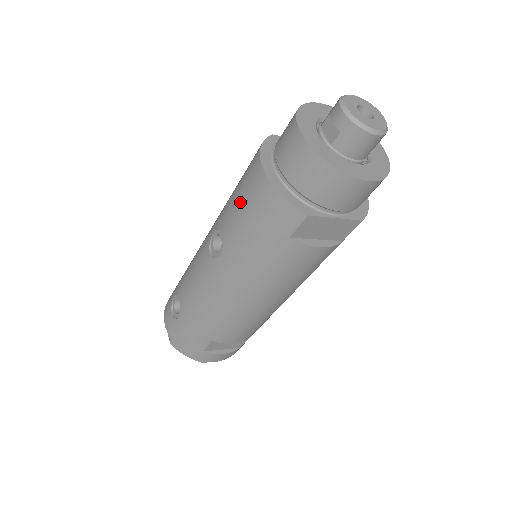
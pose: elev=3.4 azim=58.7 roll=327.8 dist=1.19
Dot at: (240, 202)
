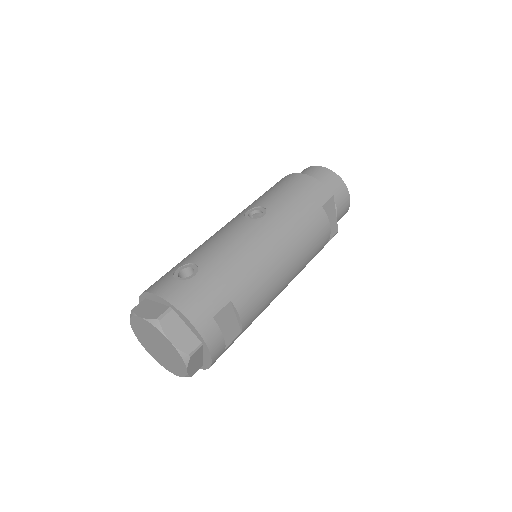
Dot at: (282, 188)
